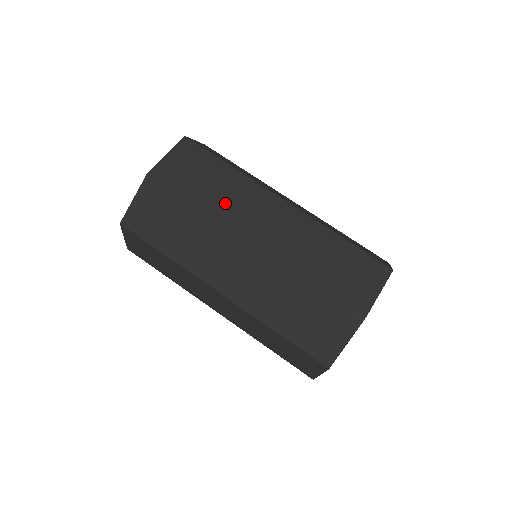
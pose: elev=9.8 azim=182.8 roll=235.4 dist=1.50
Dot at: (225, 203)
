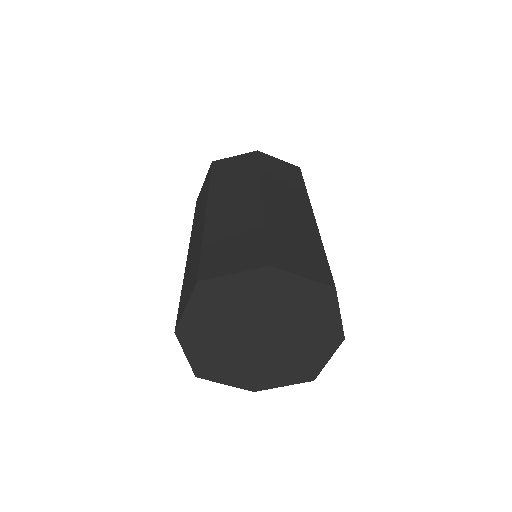
Dot at: (276, 183)
